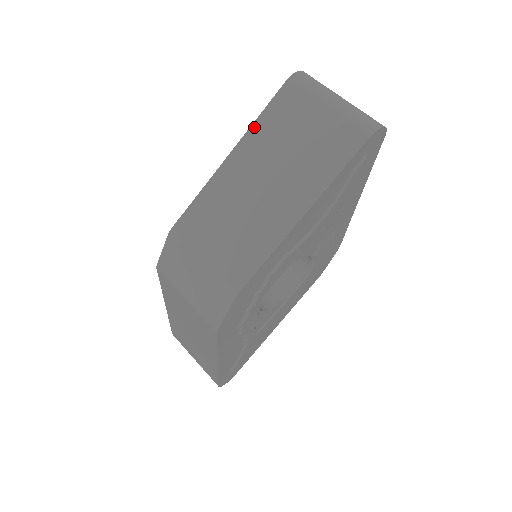
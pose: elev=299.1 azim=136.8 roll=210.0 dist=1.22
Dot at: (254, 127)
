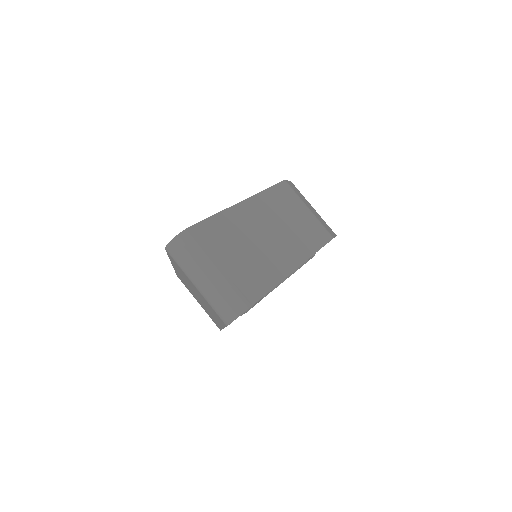
Dot at: (171, 261)
